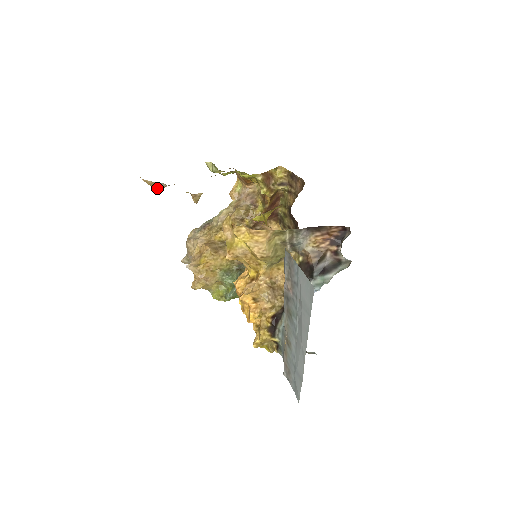
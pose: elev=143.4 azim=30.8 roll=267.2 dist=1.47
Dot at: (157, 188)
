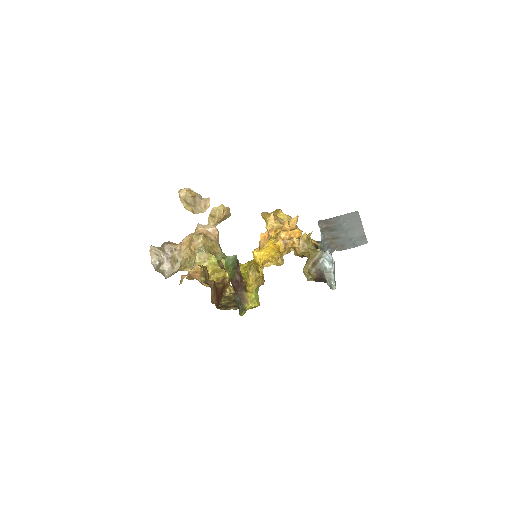
Dot at: (196, 196)
